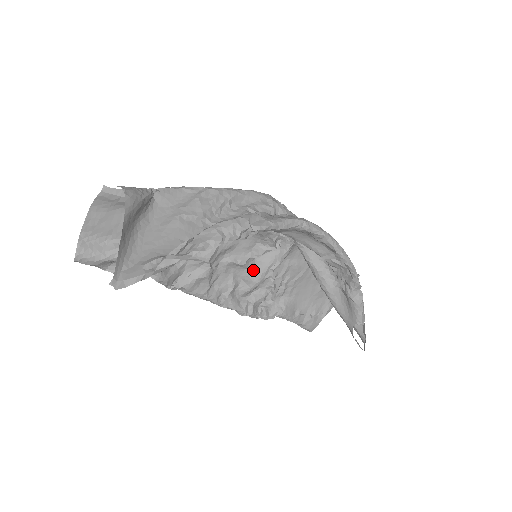
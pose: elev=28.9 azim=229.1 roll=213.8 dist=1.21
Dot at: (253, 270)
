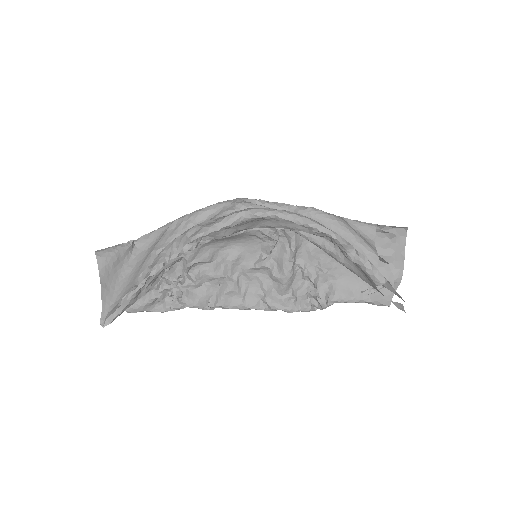
Dot at: (276, 268)
